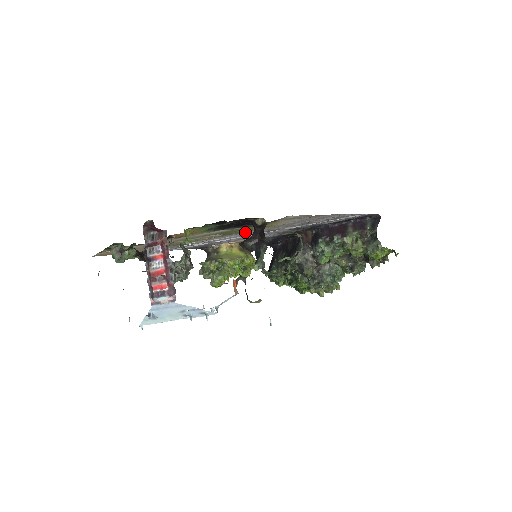
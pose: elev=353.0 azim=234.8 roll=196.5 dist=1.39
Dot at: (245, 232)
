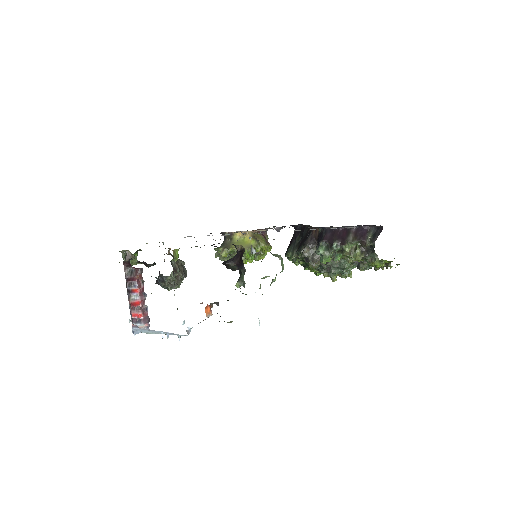
Dot at: occluded
